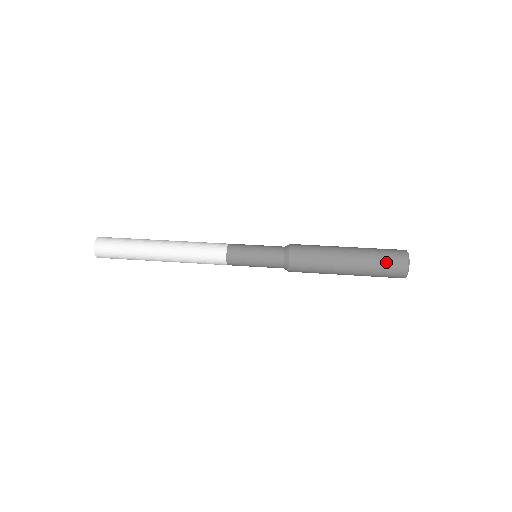
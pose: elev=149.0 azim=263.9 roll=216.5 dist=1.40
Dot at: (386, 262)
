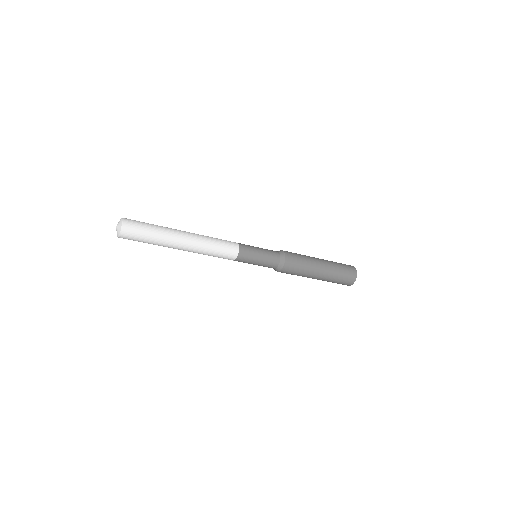
Dot at: (341, 263)
